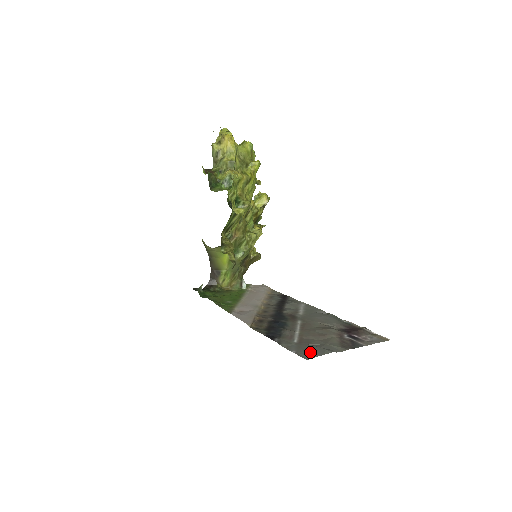
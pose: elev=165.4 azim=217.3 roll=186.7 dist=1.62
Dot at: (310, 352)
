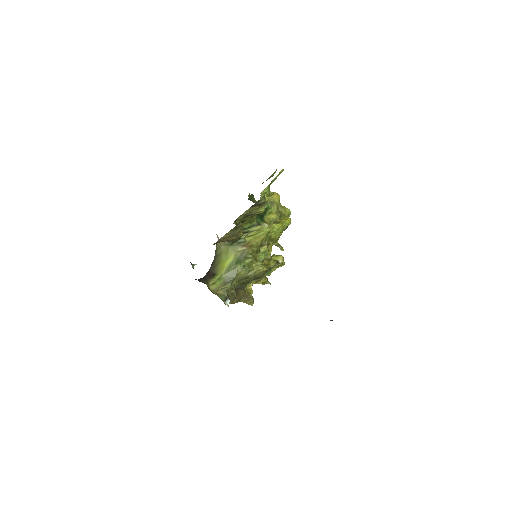
Dot at: occluded
